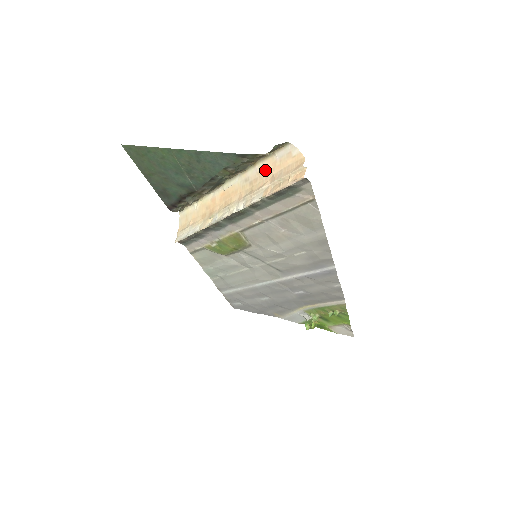
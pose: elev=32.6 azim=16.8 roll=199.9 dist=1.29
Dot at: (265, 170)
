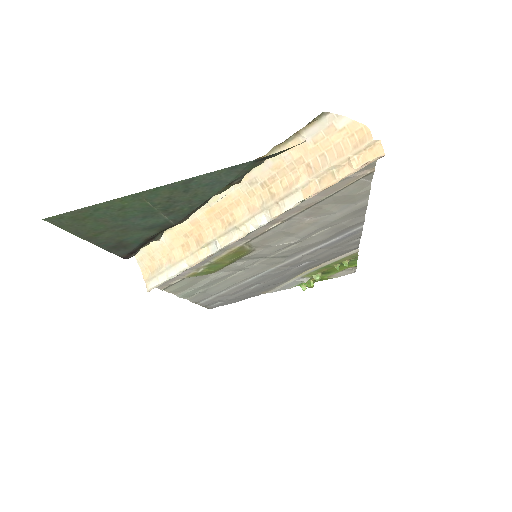
Dot at: (287, 161)
